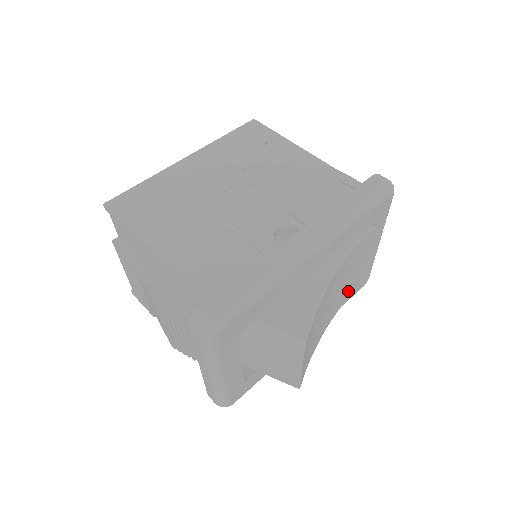
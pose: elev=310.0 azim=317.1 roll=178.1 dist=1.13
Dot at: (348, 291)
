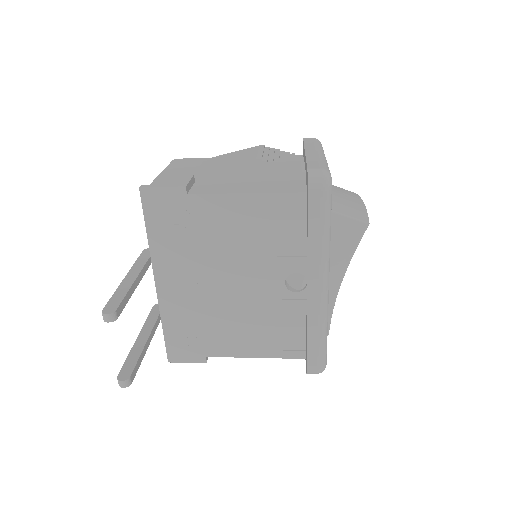
Dot at: occluded
